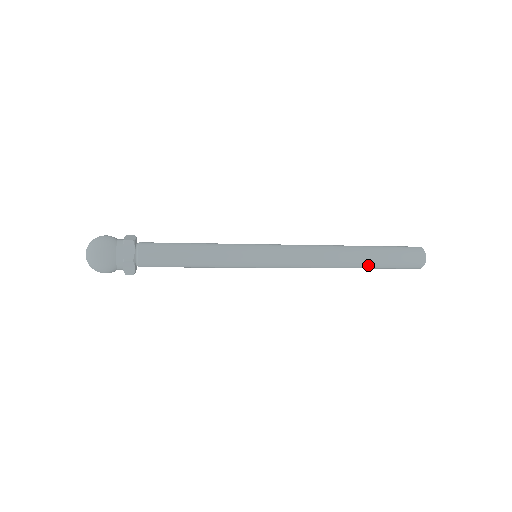
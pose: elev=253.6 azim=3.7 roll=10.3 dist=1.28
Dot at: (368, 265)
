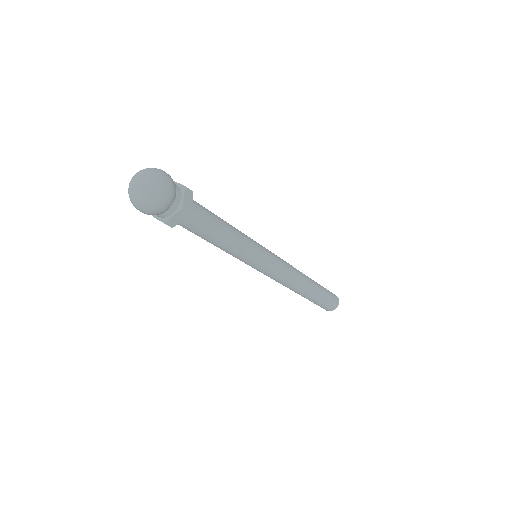
Dot at: (317, 288)
